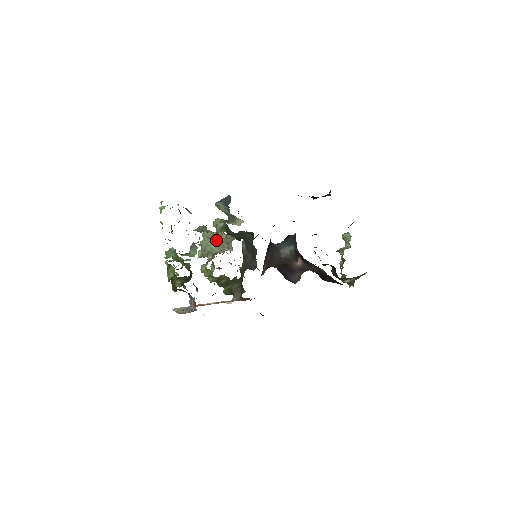
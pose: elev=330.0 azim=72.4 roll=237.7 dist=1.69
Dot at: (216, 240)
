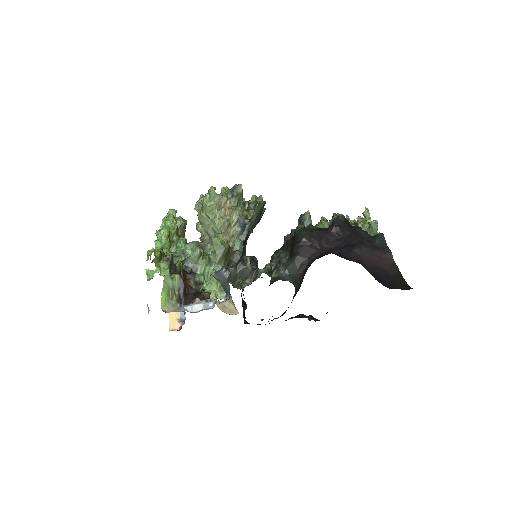
Dot at: (215, 233)
